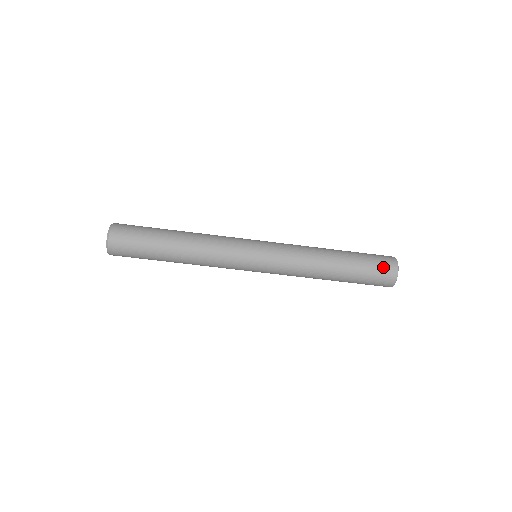
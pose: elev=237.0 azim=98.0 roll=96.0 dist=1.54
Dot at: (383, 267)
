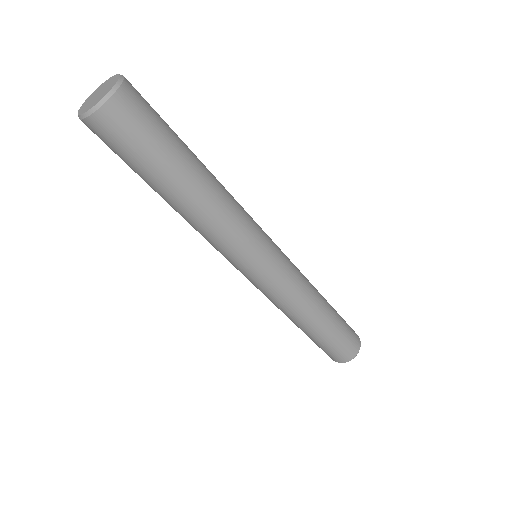
Dot at: (353, 333)
